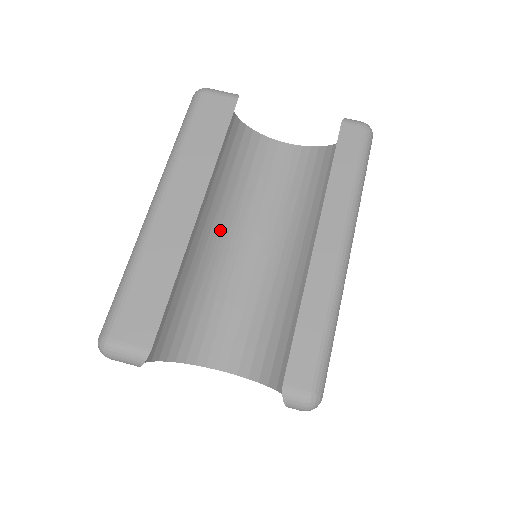
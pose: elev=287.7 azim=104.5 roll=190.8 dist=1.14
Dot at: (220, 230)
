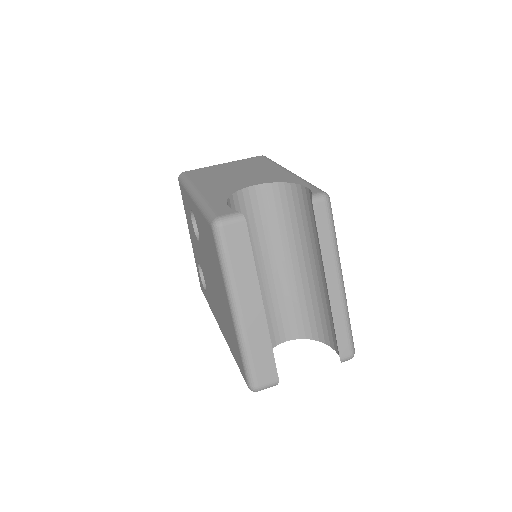
Dot at: occluded
